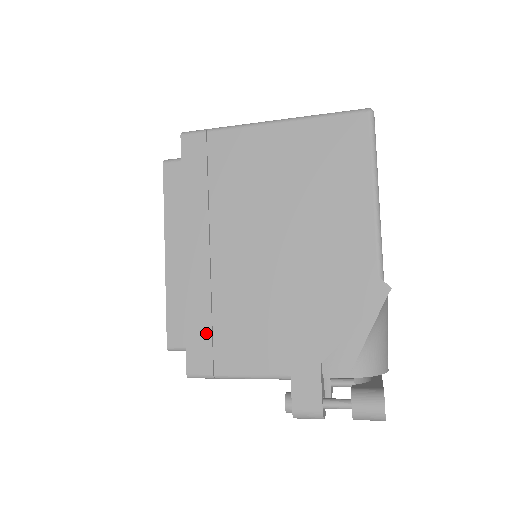
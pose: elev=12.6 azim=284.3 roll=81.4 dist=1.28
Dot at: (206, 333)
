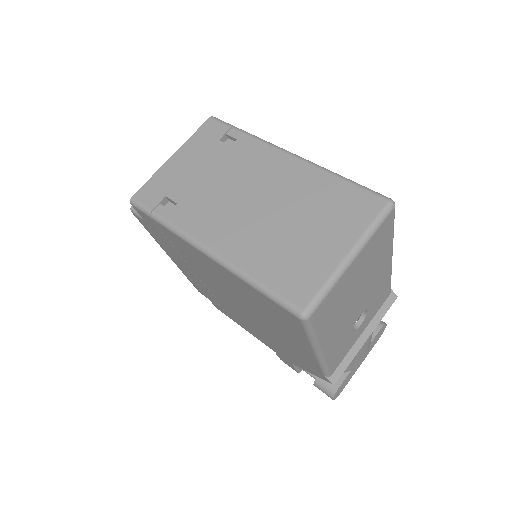
Dot at: (218, 305)
